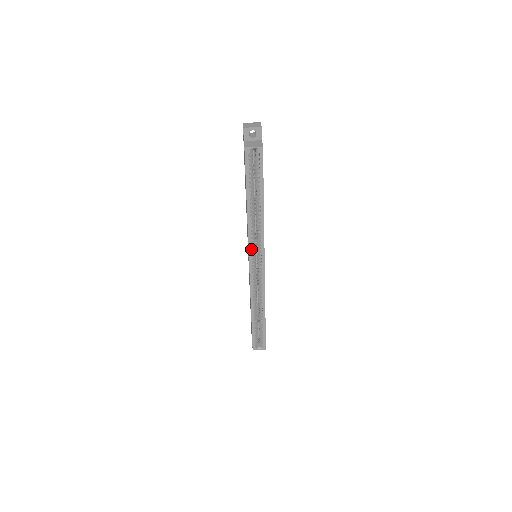
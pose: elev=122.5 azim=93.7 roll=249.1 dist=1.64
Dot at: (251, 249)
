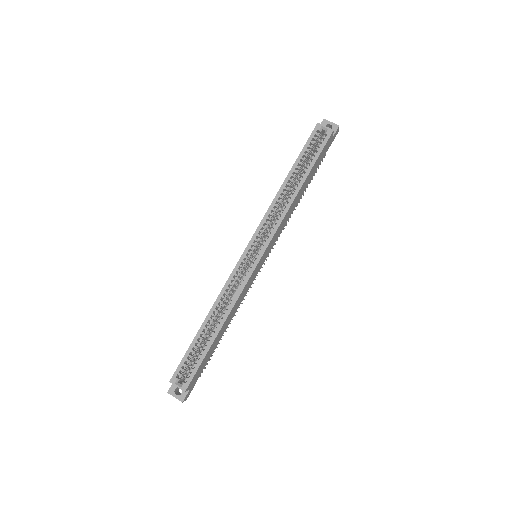
Dot at: (260, 228)
